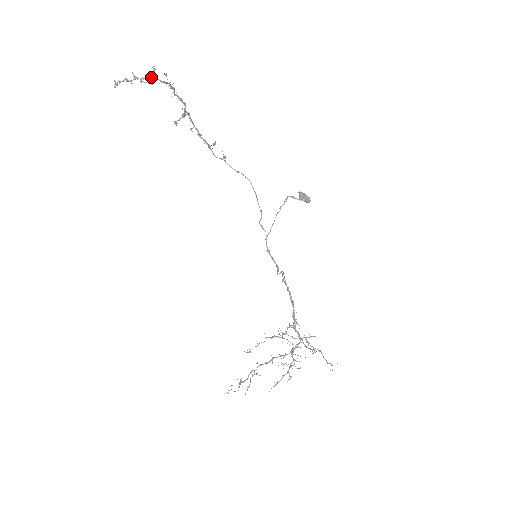
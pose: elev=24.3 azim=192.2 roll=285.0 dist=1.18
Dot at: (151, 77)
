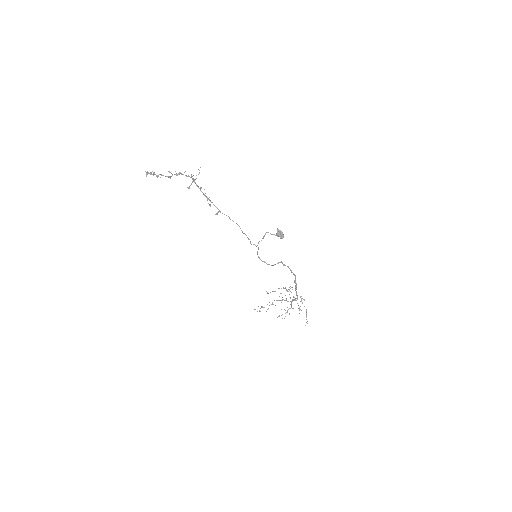
Dot at: (161, 175)
